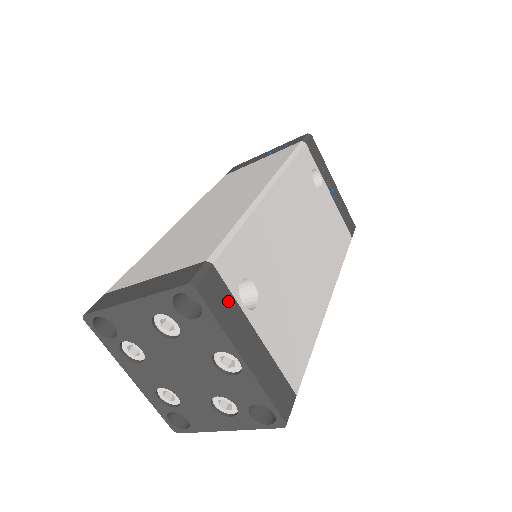
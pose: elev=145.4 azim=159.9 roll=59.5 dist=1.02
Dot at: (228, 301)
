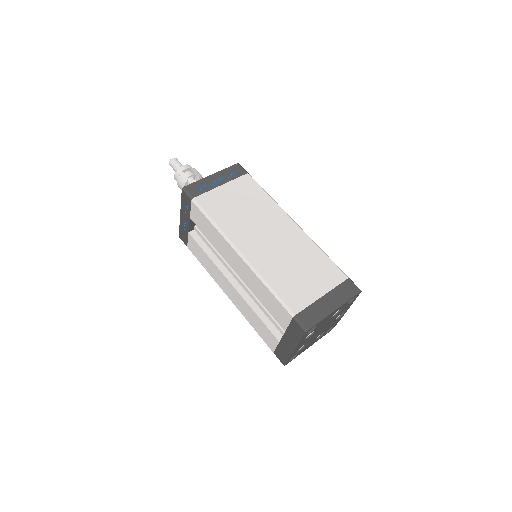
Dot at: occluded
